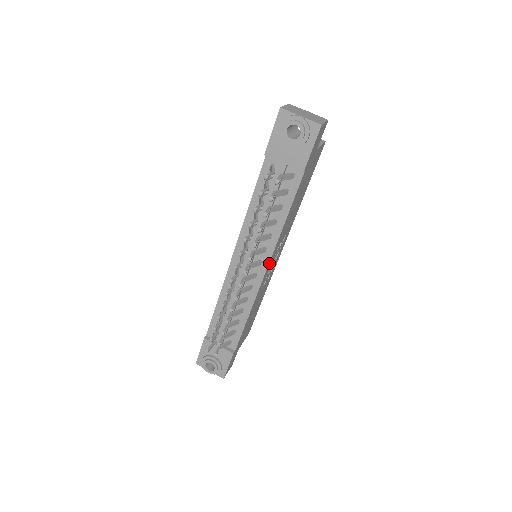
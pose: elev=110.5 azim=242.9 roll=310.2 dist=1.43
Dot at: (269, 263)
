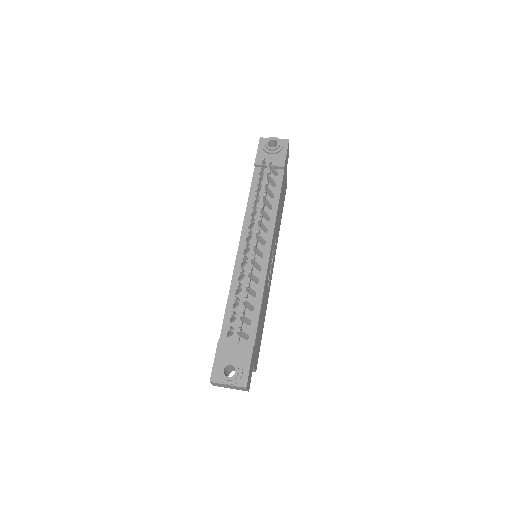
Dot at: (272, 243)
